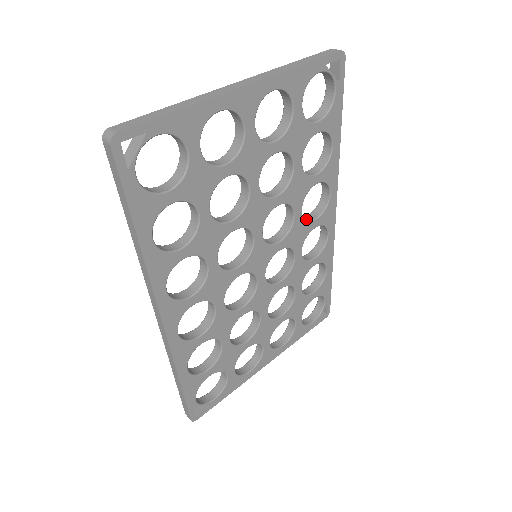
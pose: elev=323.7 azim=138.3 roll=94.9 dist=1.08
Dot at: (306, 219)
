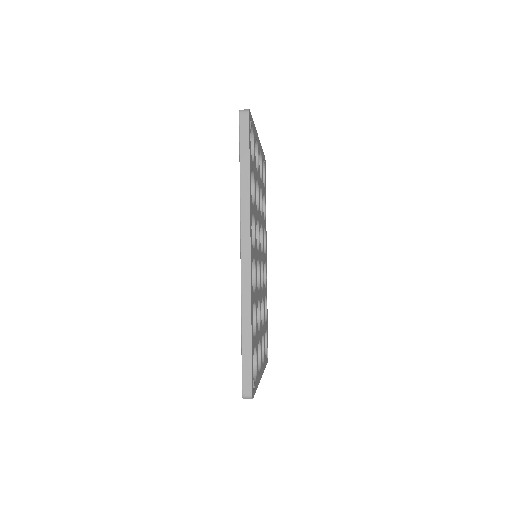
Dot at: occluded
